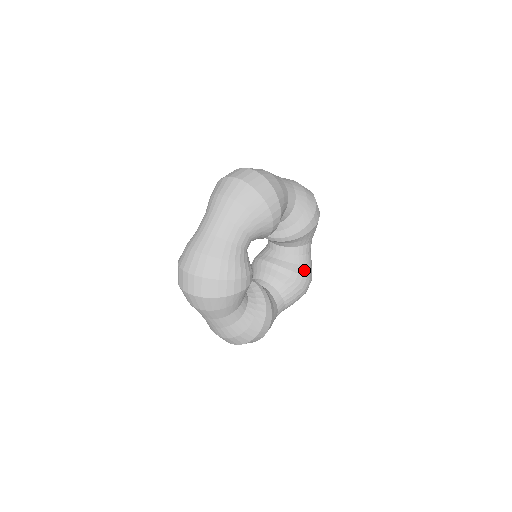
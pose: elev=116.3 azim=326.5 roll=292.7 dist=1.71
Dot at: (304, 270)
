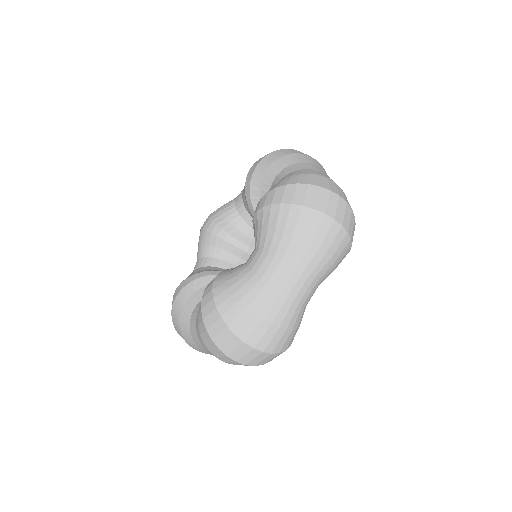
Dot at: occluded
